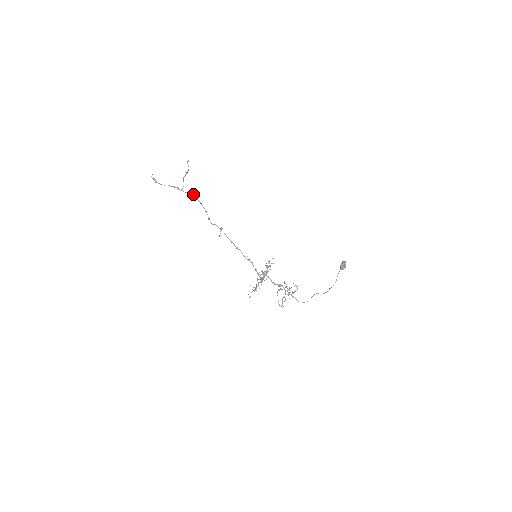
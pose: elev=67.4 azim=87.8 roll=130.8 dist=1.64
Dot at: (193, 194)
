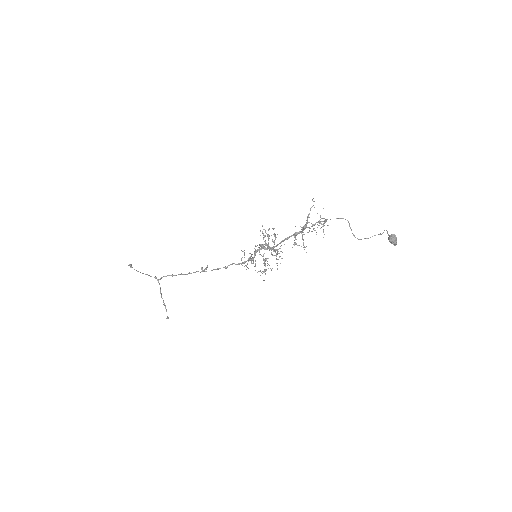
Dot at: (174, 275)
